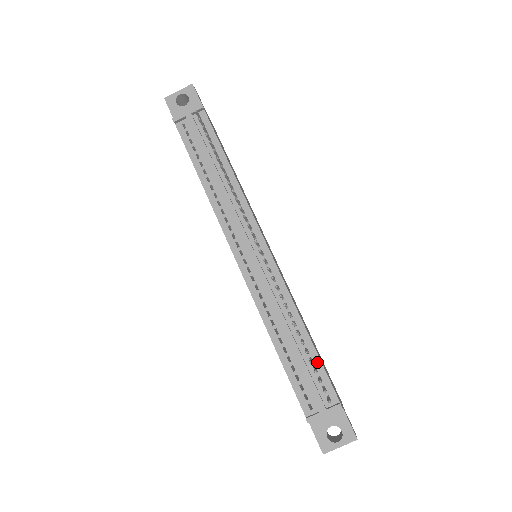
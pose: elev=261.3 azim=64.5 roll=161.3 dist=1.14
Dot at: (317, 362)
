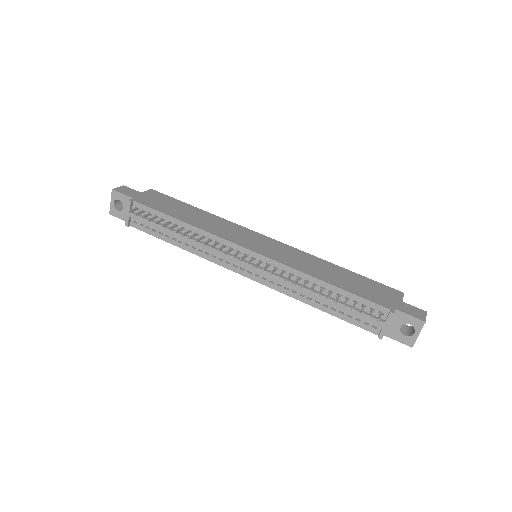
Dot at: (352, 297)
